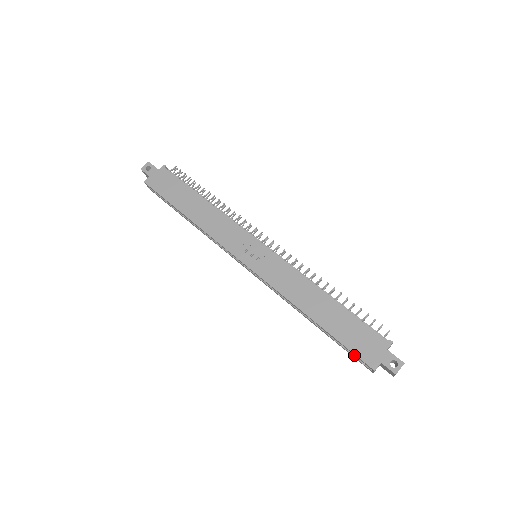
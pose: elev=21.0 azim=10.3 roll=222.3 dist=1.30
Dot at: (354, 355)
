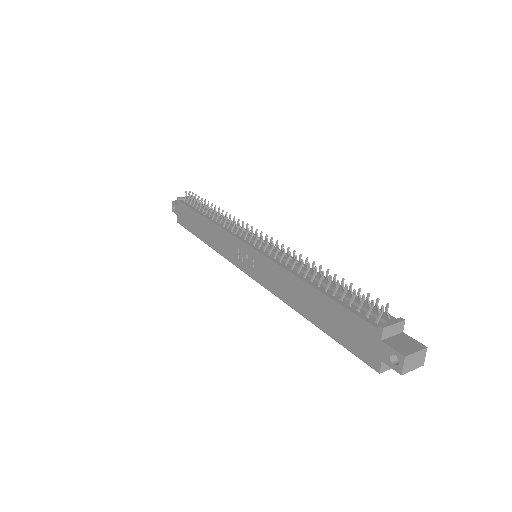
Dot at: occluded
